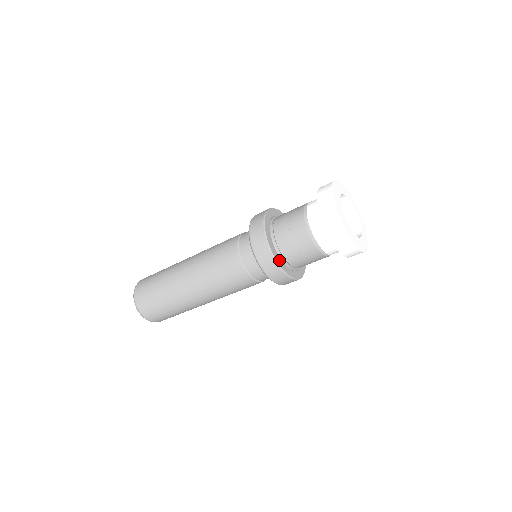
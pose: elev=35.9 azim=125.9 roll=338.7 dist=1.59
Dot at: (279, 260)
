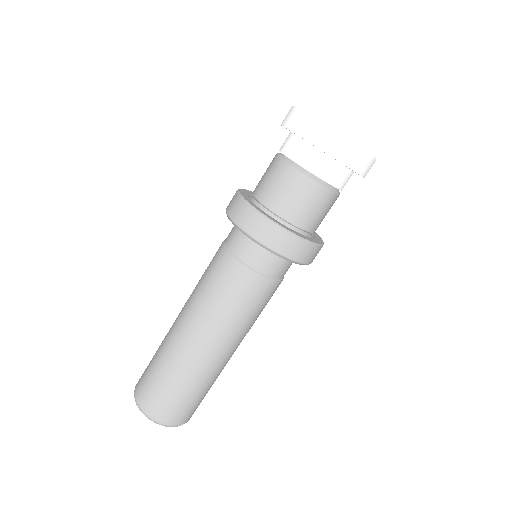
Dot at: (286, 228)
